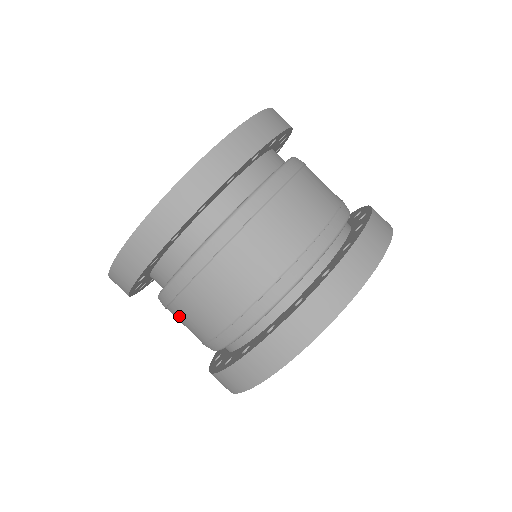
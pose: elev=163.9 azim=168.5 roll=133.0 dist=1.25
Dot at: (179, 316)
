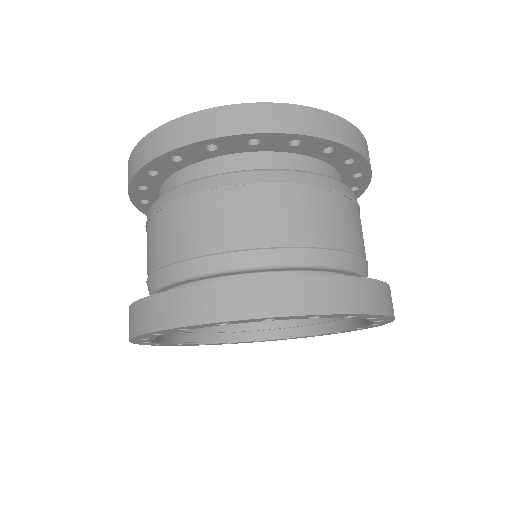
Dot at: (152, 232)
